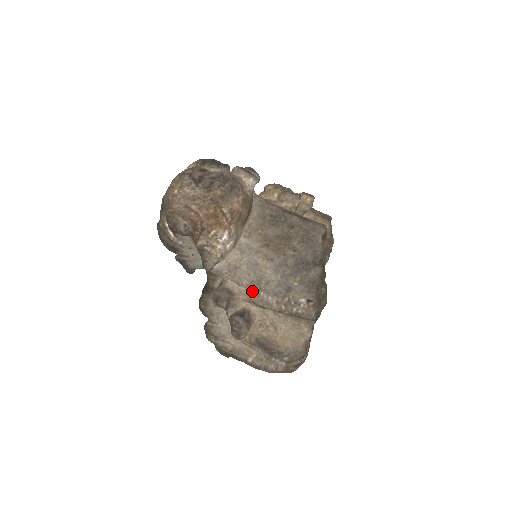
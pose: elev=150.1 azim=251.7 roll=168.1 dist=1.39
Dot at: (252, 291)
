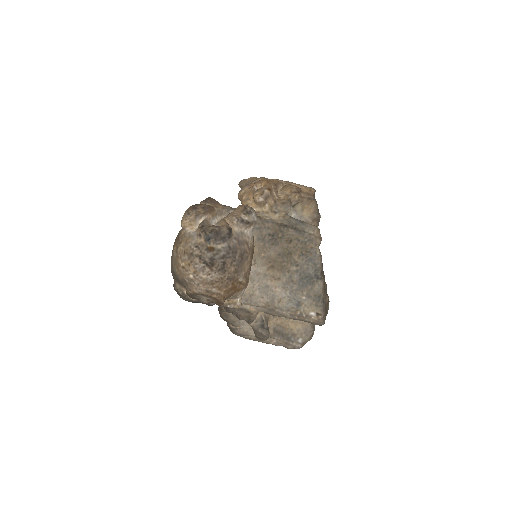
Dot at: (268, 309)
